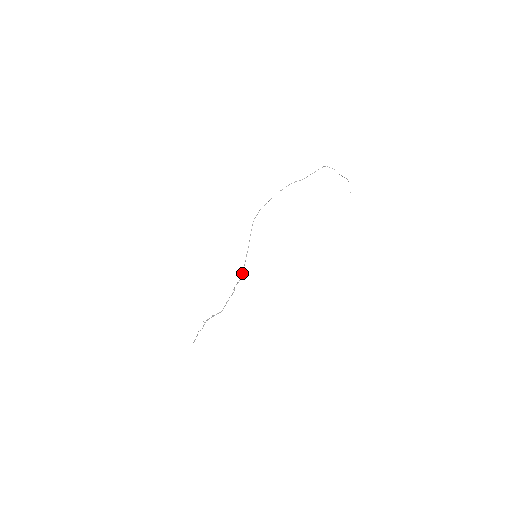
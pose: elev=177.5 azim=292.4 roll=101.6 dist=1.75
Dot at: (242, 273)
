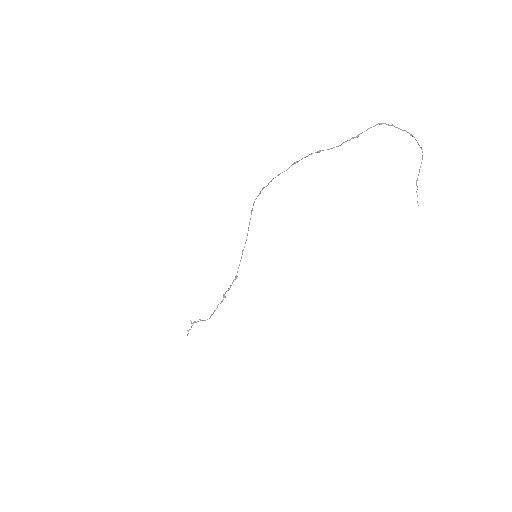
Dot at: (235, 277)
